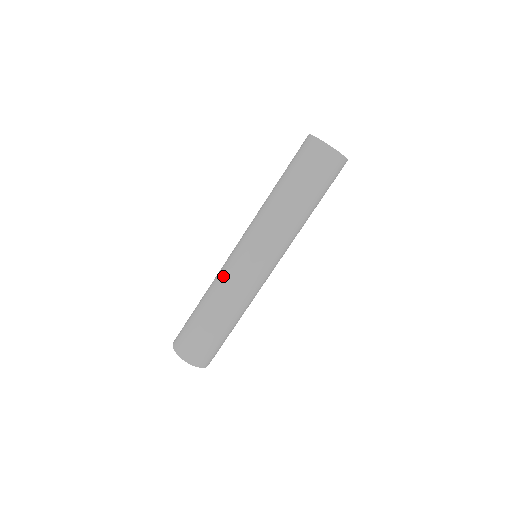
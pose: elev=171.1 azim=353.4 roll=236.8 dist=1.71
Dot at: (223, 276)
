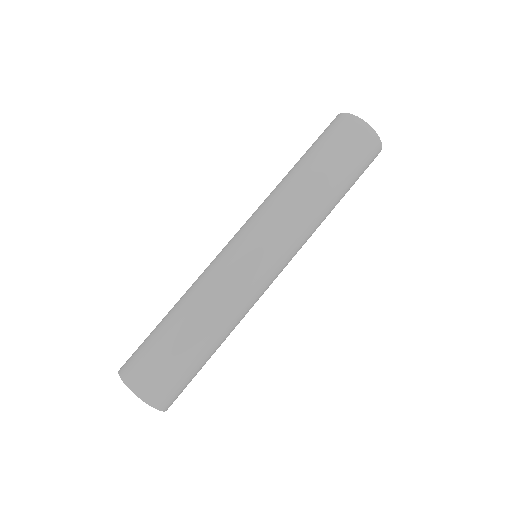
Dot at: (240, 296)
